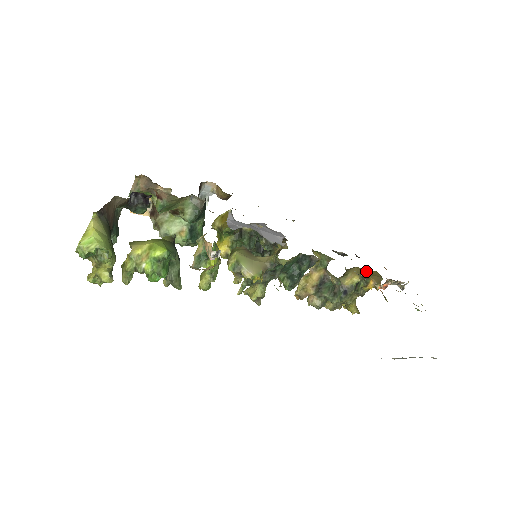
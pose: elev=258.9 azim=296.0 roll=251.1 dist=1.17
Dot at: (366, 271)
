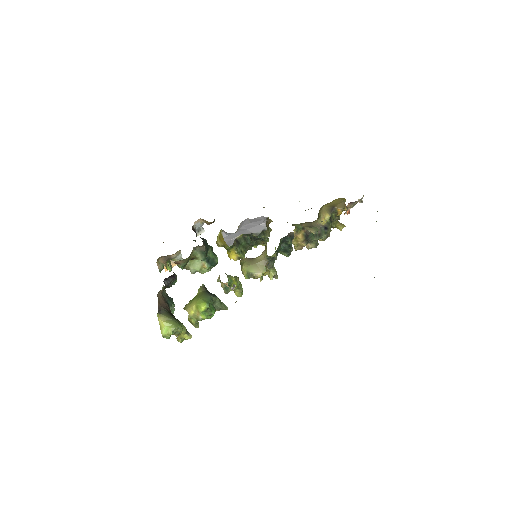
Dot at: (331, 204)
